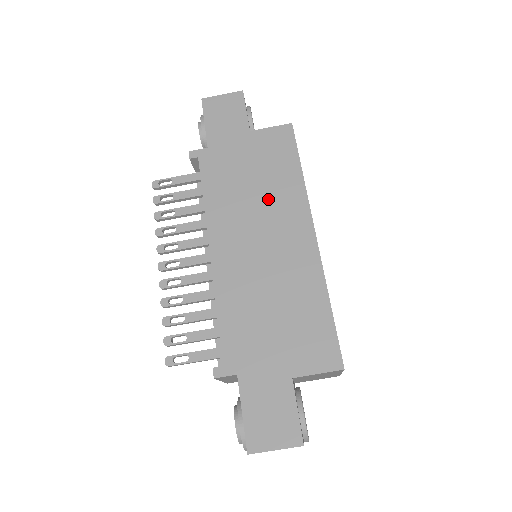
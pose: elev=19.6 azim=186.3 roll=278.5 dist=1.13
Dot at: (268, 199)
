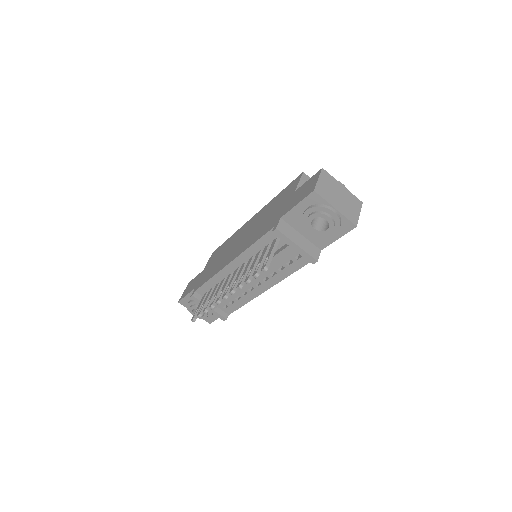
Dot at: (229, 246)
